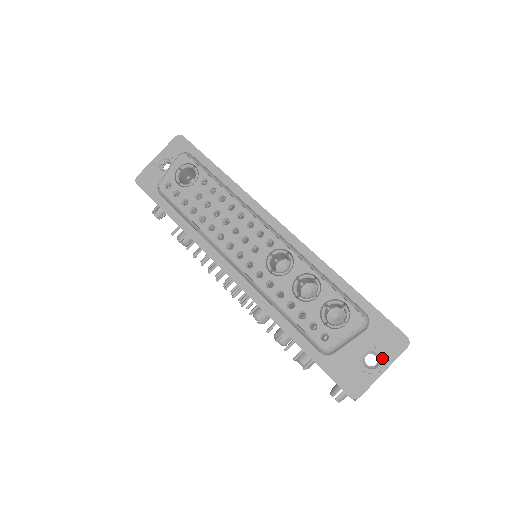
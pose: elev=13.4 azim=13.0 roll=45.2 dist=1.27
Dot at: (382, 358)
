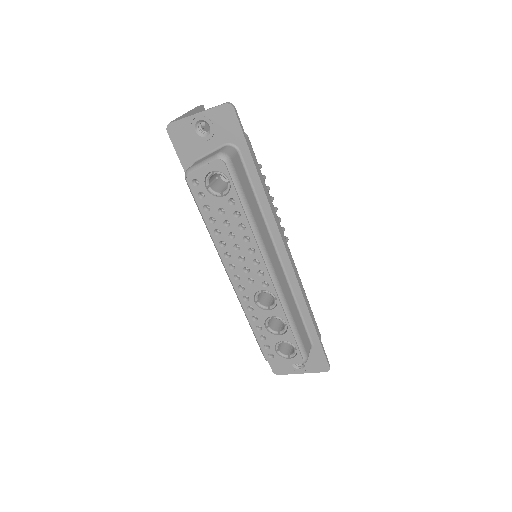
Dot at: (306, 368)
